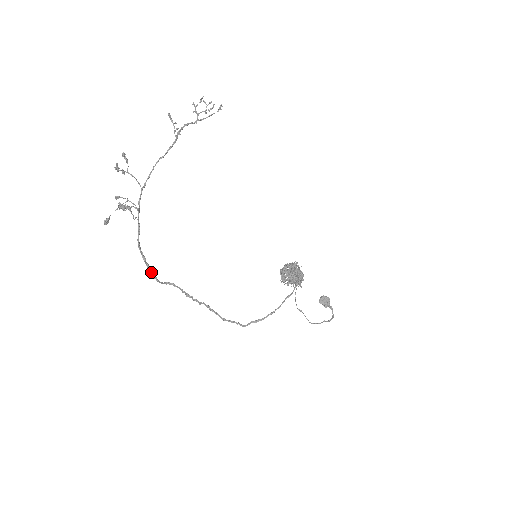
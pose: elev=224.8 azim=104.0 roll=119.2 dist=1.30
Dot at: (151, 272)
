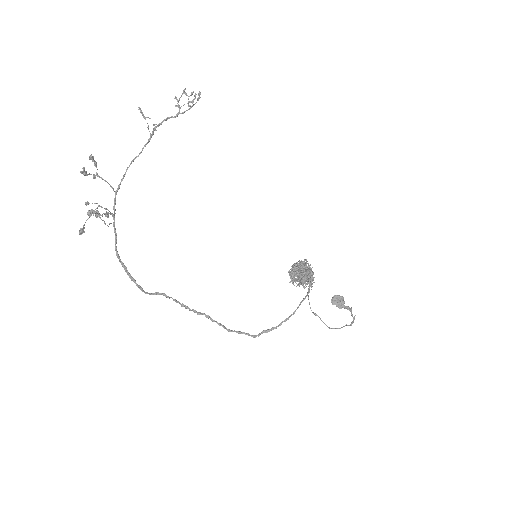
Dot at: (134, 282)
